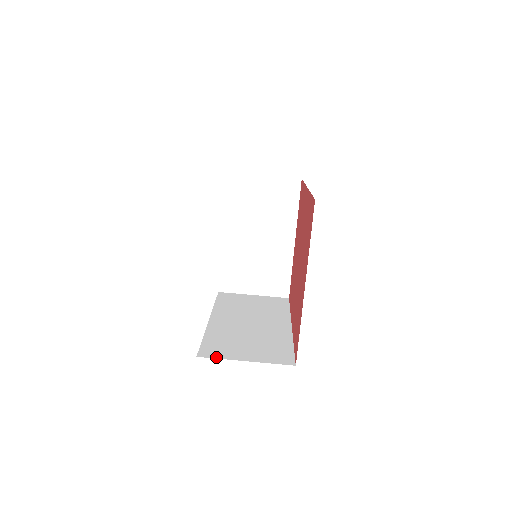
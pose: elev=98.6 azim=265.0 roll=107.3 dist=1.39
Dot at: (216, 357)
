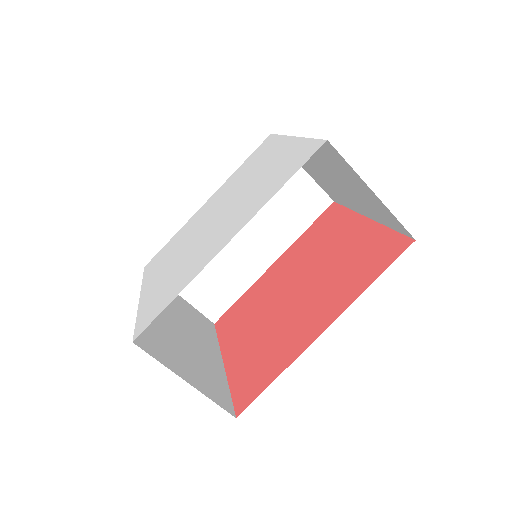
Dot at: occluded
